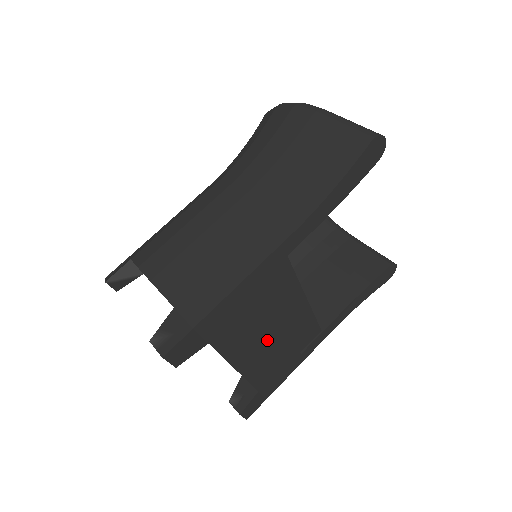
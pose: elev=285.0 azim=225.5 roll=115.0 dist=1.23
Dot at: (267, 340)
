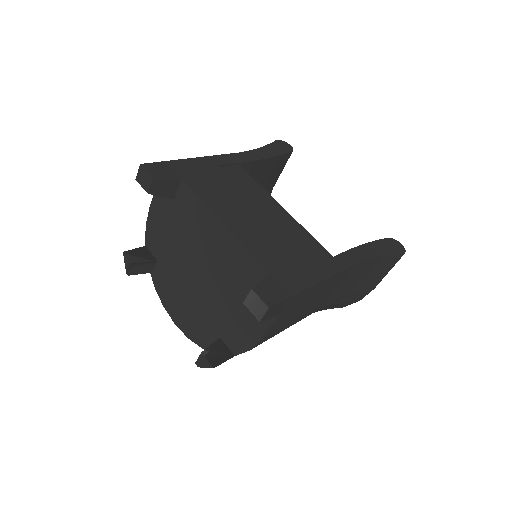
Dot at: (251, 216)
